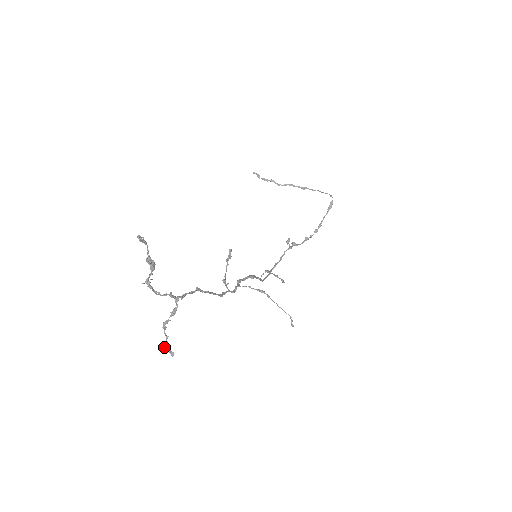
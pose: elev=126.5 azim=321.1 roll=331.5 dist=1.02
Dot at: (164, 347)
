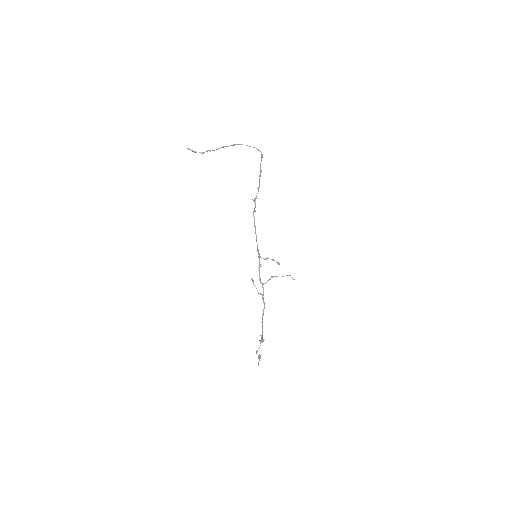
Dot at: occluded
